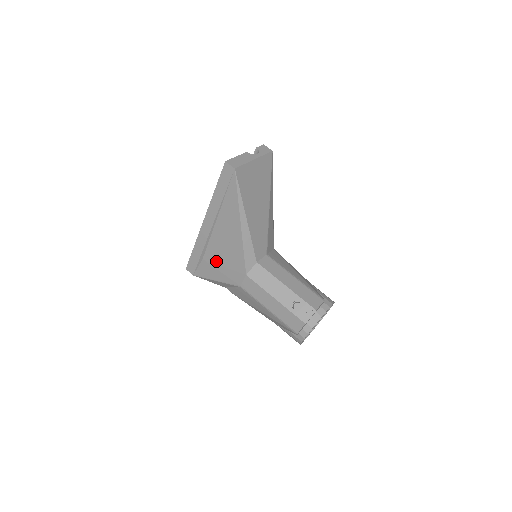
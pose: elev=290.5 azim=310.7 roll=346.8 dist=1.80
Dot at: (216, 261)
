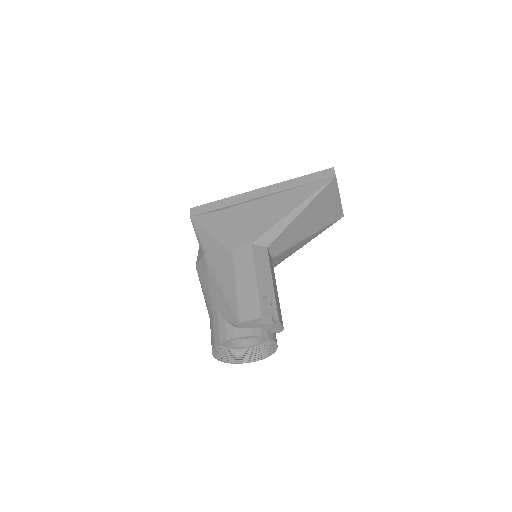
Dot at: (233, 219)
